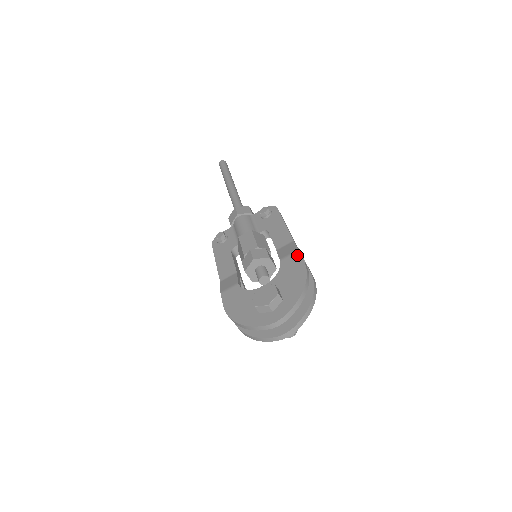
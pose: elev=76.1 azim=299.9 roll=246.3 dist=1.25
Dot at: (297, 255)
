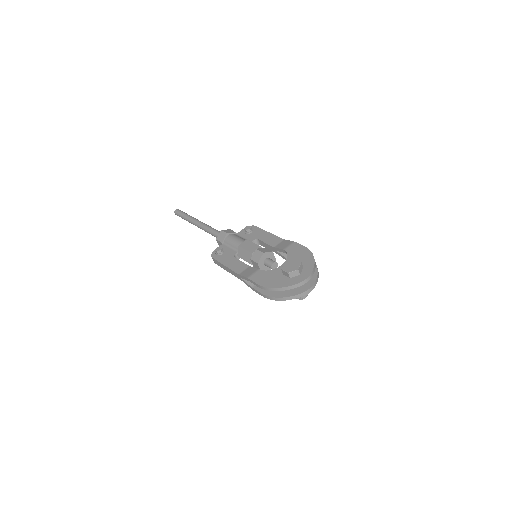
Dot at: (296, 244)
